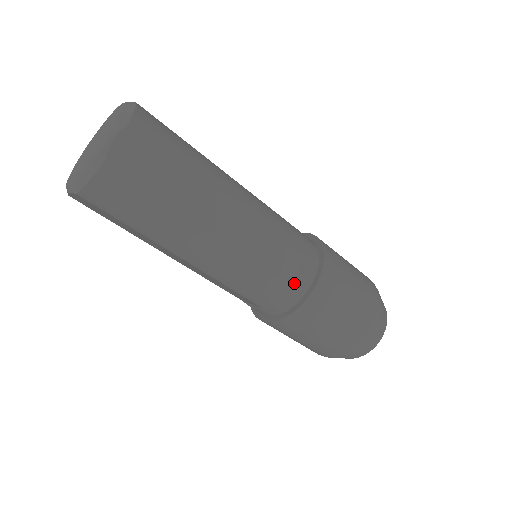
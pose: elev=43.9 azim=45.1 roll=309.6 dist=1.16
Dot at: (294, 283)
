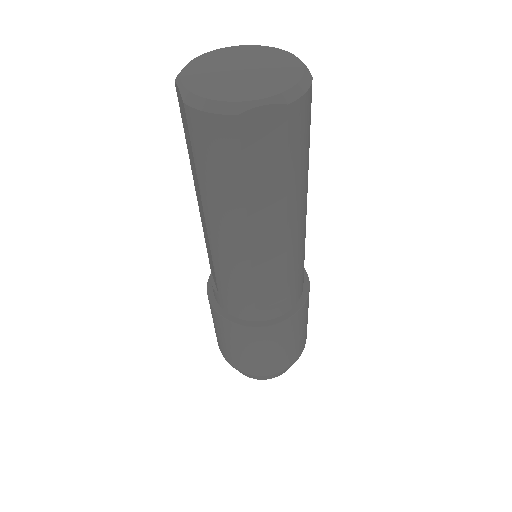
Dot at: (260, 310)
